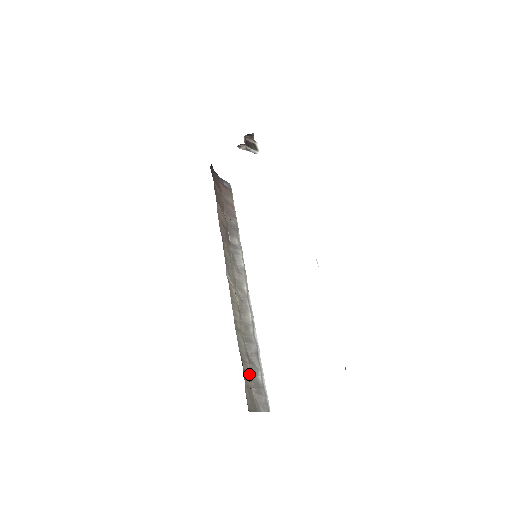
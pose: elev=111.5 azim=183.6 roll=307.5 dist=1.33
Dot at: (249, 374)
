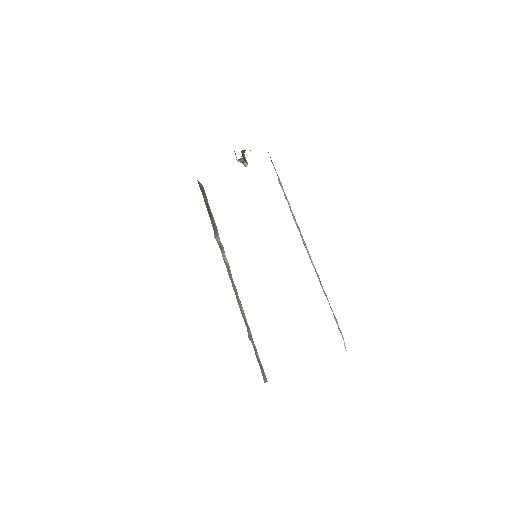
Dot at: (255, 353)
